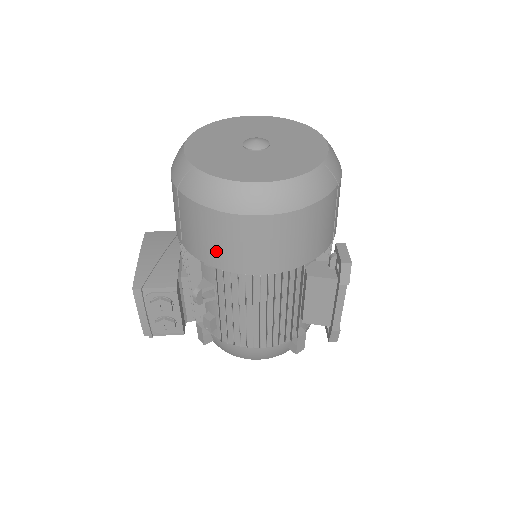
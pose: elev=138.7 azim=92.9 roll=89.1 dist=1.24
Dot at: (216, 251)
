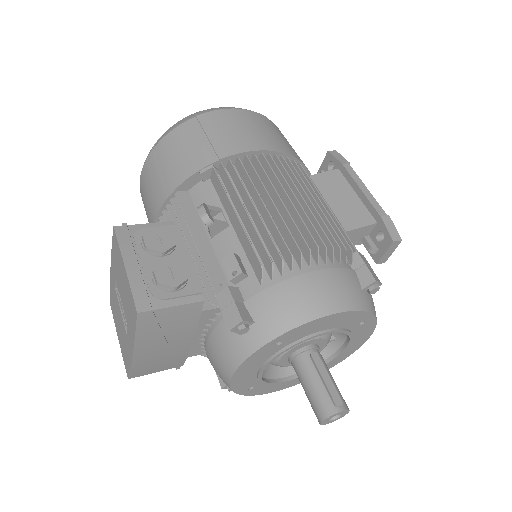
Dot at: (207, 148)
